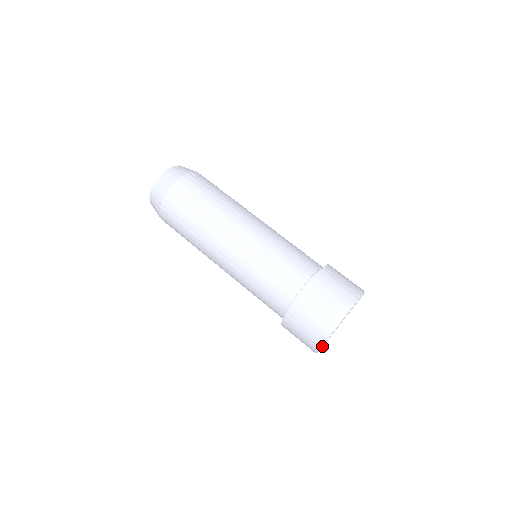
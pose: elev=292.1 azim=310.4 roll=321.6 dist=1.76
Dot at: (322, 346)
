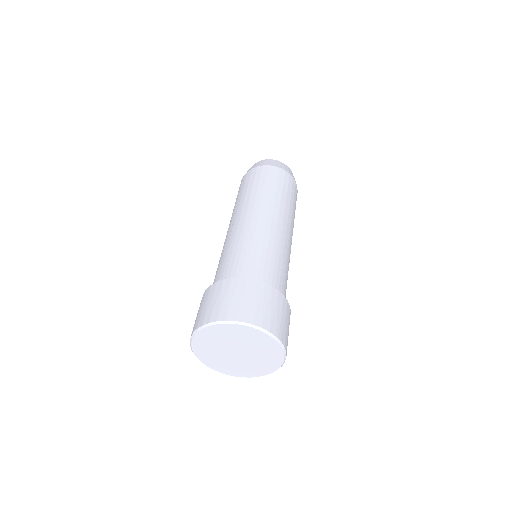
Dot at: (202, 350)
